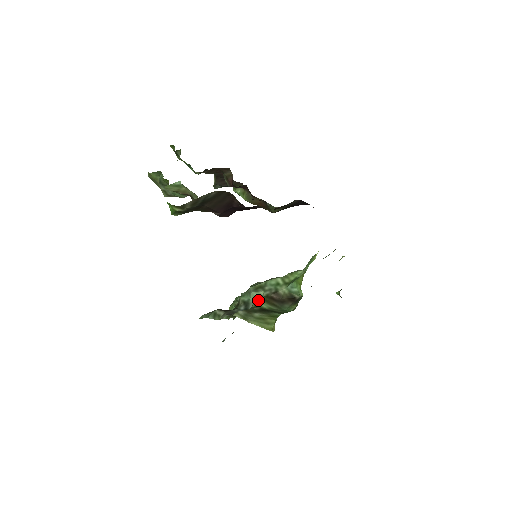
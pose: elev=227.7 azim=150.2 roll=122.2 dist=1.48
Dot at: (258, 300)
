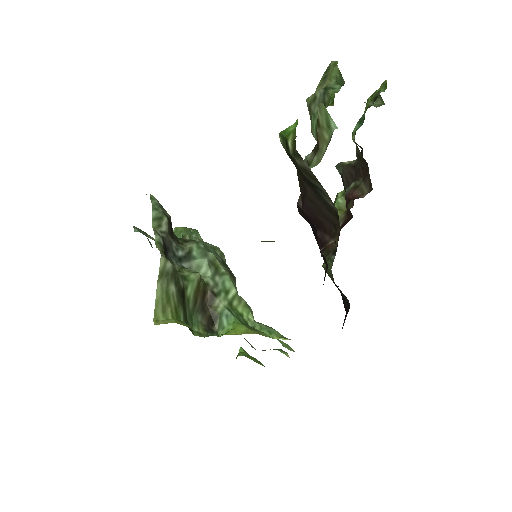
Dot at: (196, 278)
